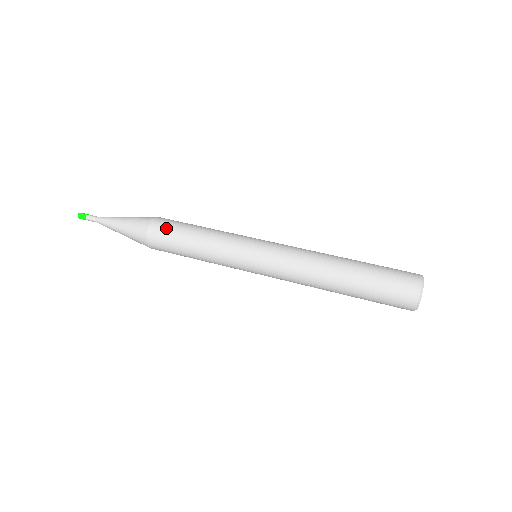
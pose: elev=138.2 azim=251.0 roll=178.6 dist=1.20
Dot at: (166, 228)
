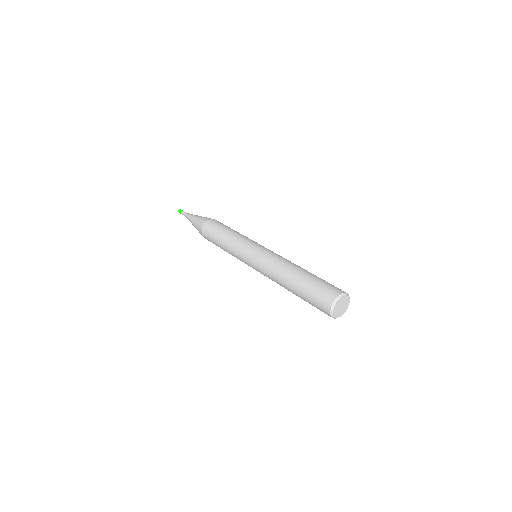
Dot at: (217, 223)
